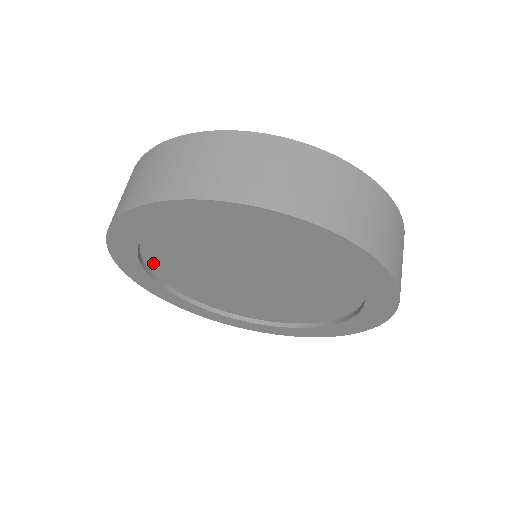
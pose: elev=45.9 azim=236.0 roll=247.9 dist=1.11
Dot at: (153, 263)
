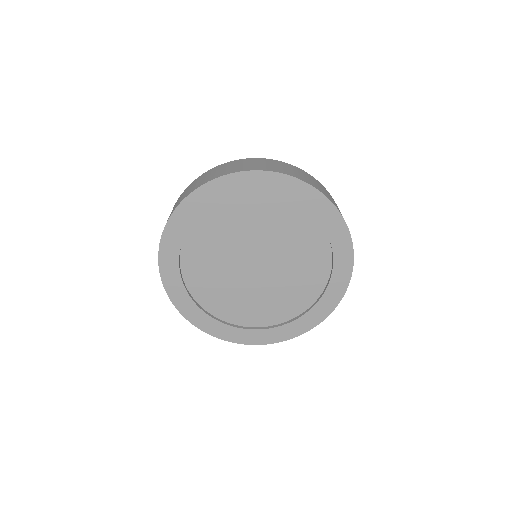
Dot at: (194, 288)
